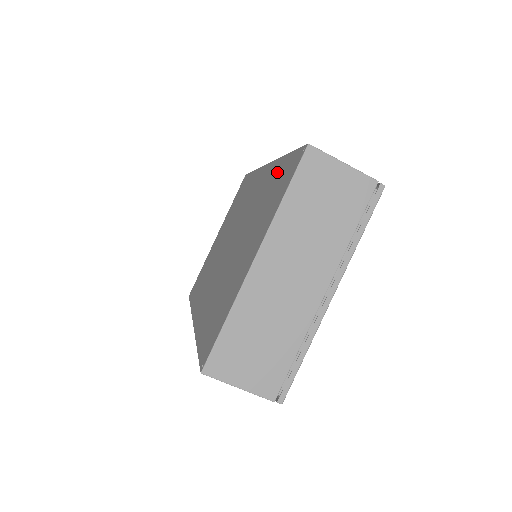
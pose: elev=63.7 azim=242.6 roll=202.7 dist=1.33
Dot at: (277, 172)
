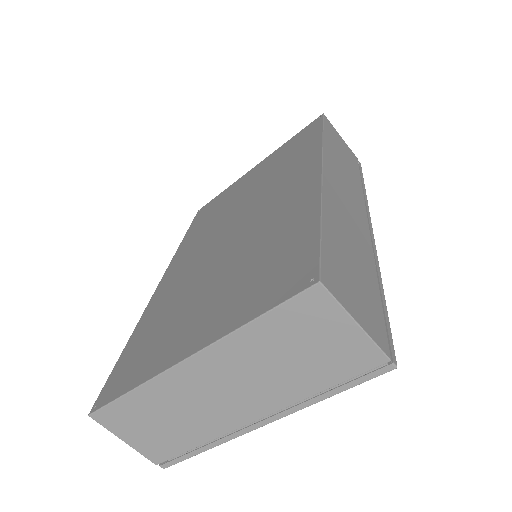
Dot at: (298, 230)
